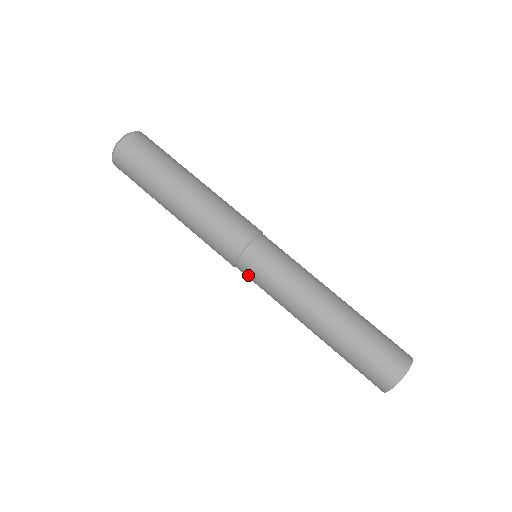
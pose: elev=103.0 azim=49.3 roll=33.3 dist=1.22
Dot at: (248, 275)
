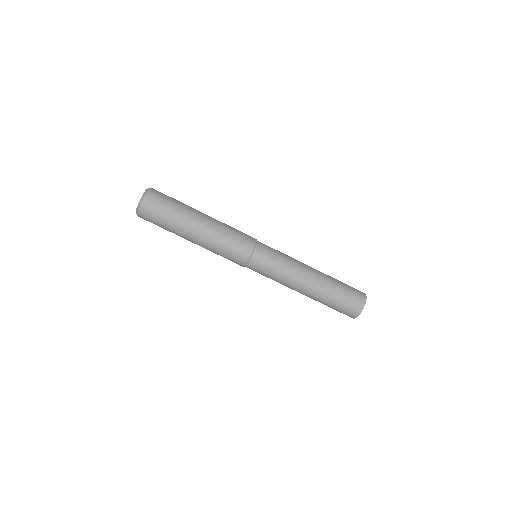
Dot at: occluded
